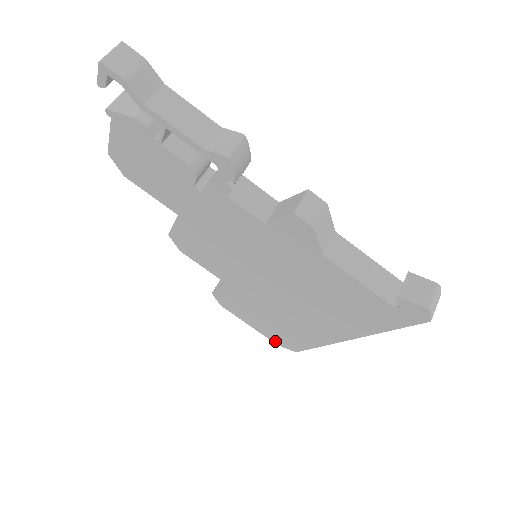
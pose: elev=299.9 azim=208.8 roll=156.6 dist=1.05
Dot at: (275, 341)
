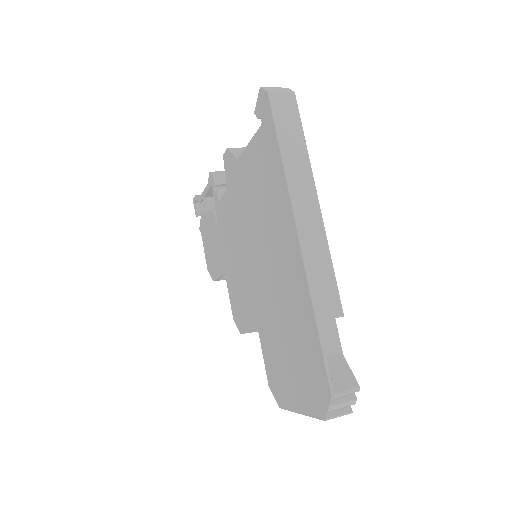
Dot at: (318, 410)
